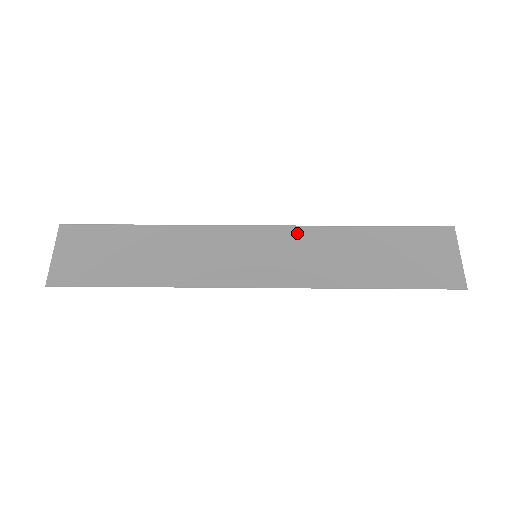
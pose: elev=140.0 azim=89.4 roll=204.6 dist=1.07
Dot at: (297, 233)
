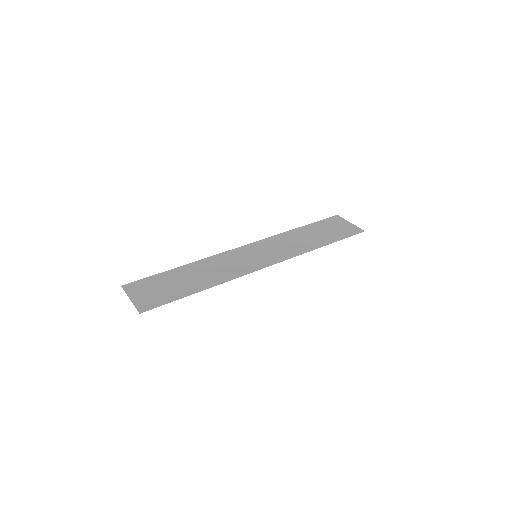
Dot at: (268, 241)
